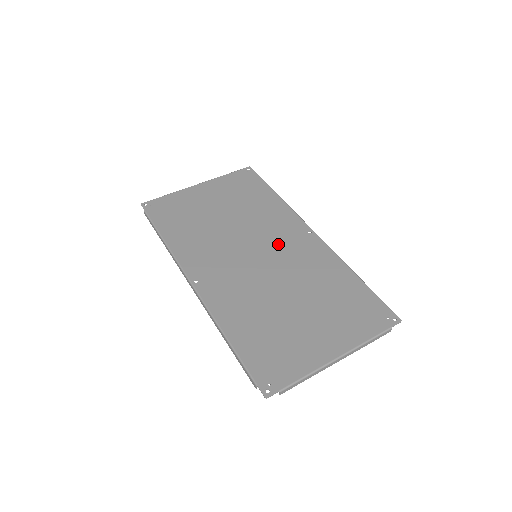
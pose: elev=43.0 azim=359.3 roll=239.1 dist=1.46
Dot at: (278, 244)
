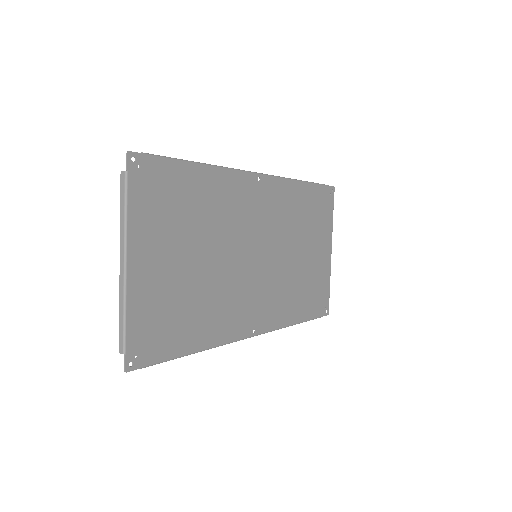
Dot at: (256, 224)
